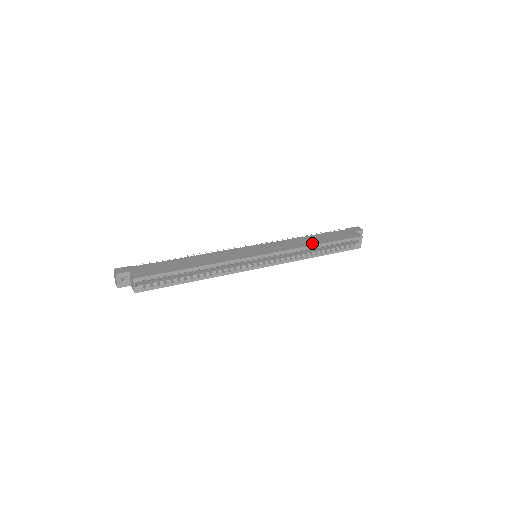
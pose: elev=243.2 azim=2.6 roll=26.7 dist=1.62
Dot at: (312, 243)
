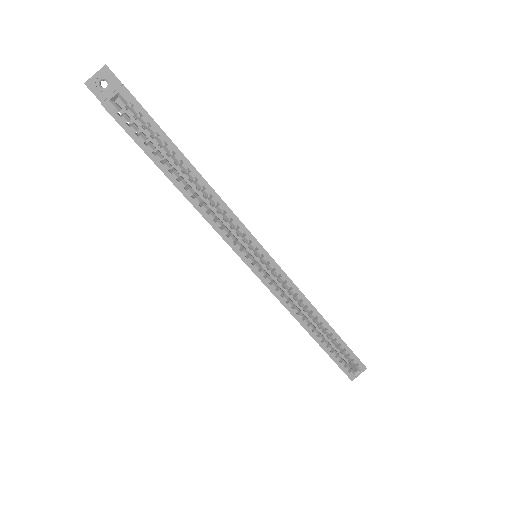
Dot at: occluded
